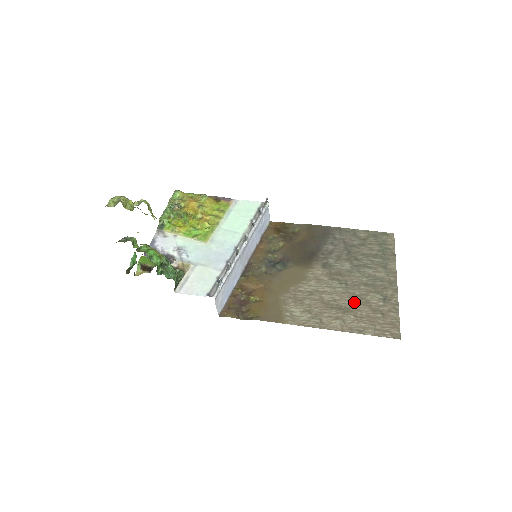
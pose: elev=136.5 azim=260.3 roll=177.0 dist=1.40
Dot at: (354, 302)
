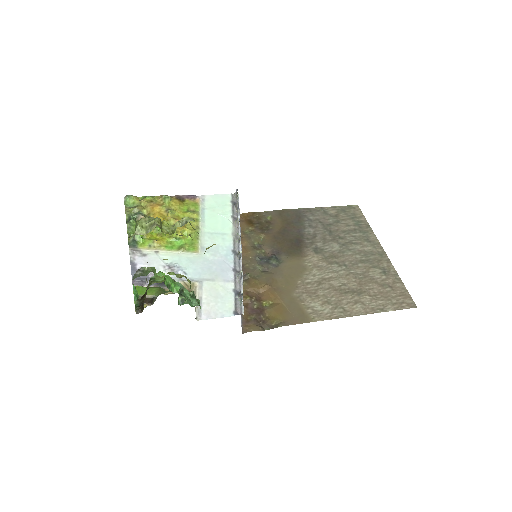
Dot at: (361, 282)
